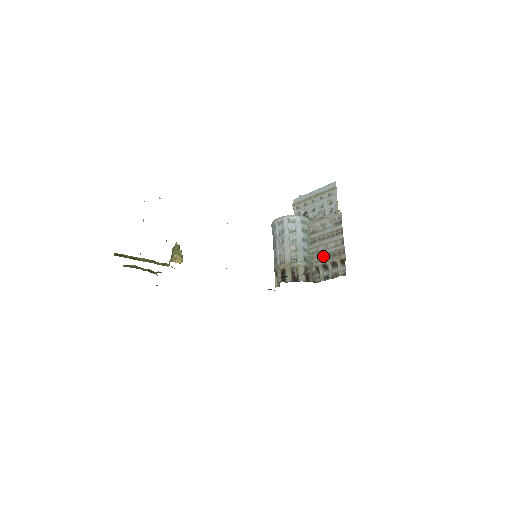
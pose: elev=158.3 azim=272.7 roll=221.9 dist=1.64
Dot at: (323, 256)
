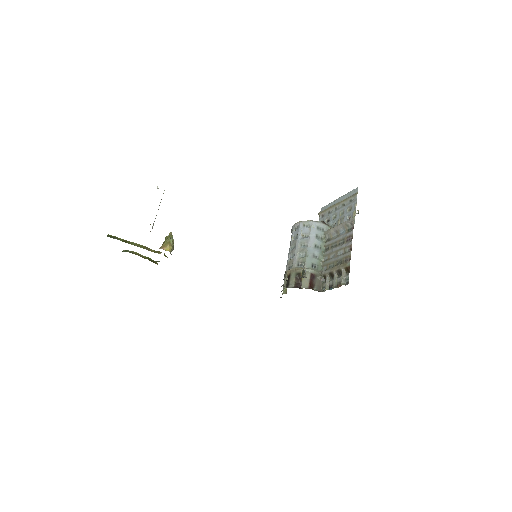
Dot at: (332, 264)
